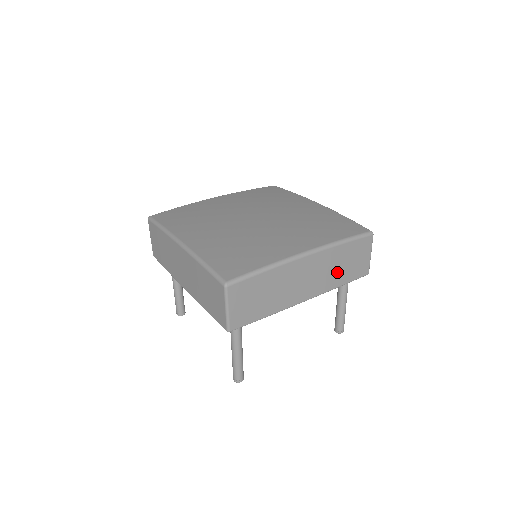
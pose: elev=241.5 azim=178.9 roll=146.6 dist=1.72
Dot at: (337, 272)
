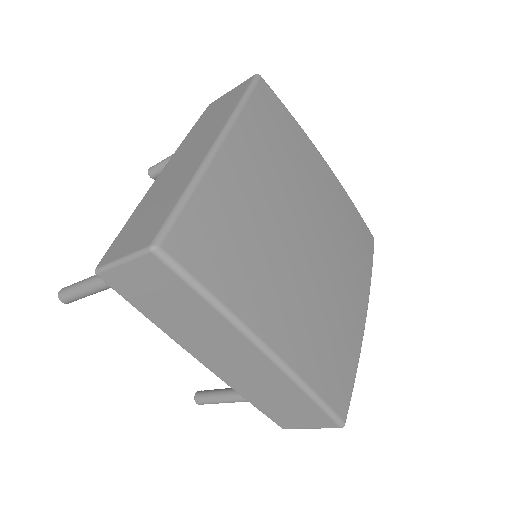
Dot at: (264, 394)
